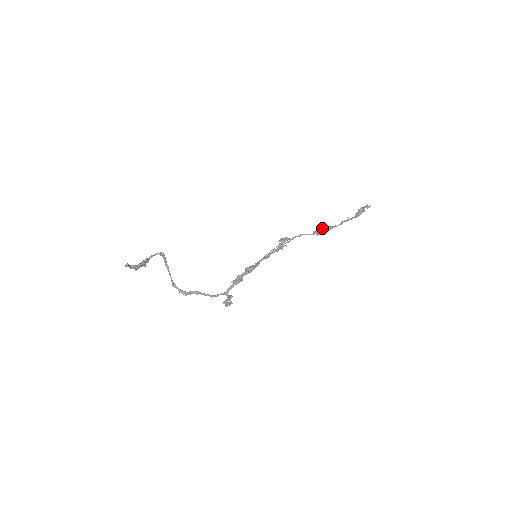
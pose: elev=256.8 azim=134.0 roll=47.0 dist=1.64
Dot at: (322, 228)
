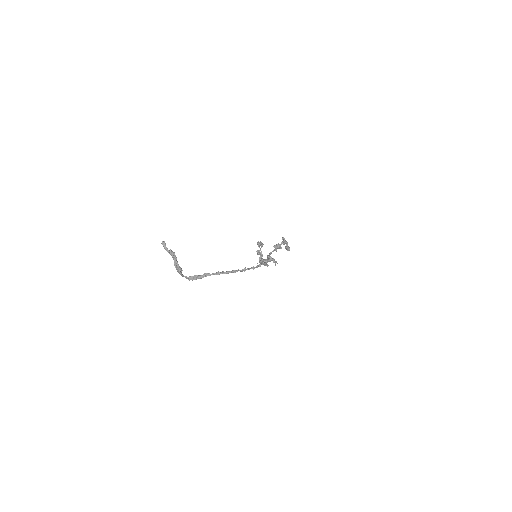
Dot at: occluded
